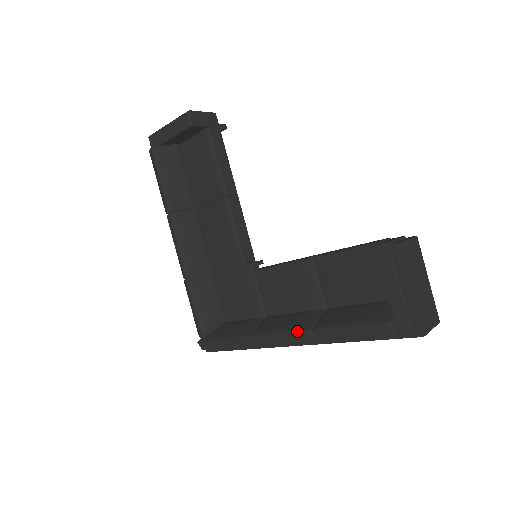
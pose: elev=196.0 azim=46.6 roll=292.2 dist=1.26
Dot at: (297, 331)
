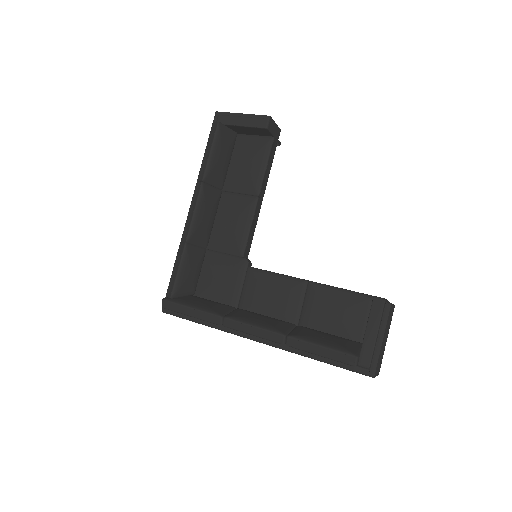
Dot at: (272, 330)
